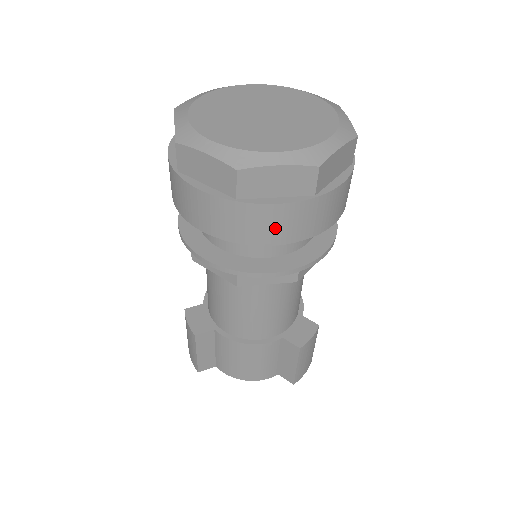
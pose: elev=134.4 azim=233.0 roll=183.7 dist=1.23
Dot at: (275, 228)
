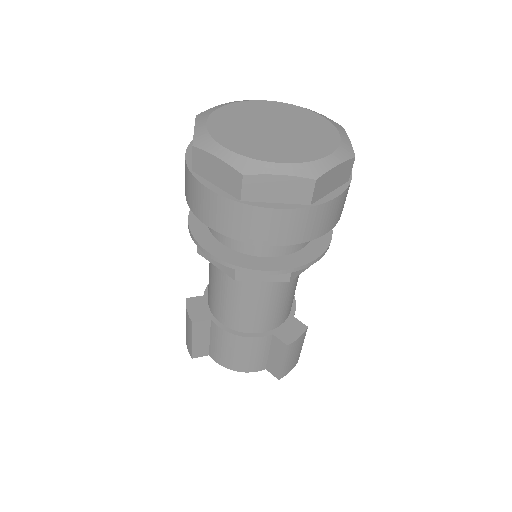
Dot at: (272, 230)
